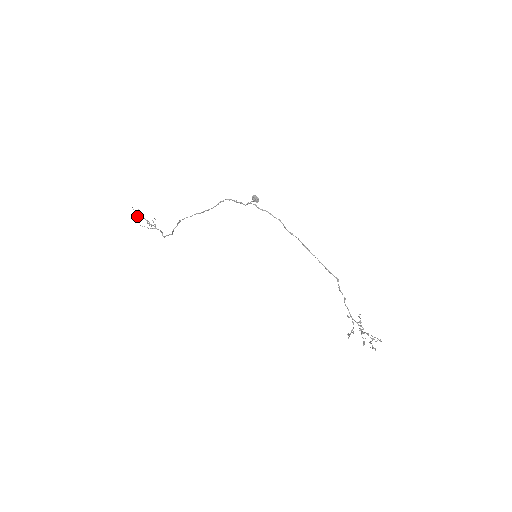
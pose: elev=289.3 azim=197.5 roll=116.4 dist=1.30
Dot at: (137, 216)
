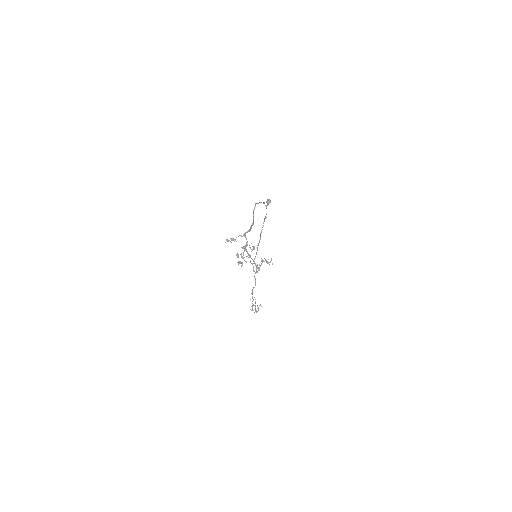
Dot at: (254, 305)
